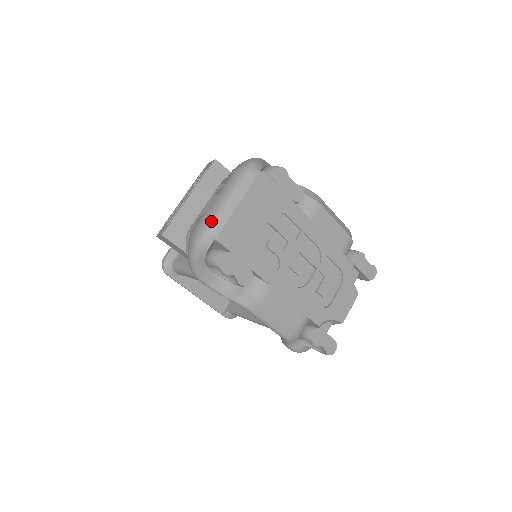
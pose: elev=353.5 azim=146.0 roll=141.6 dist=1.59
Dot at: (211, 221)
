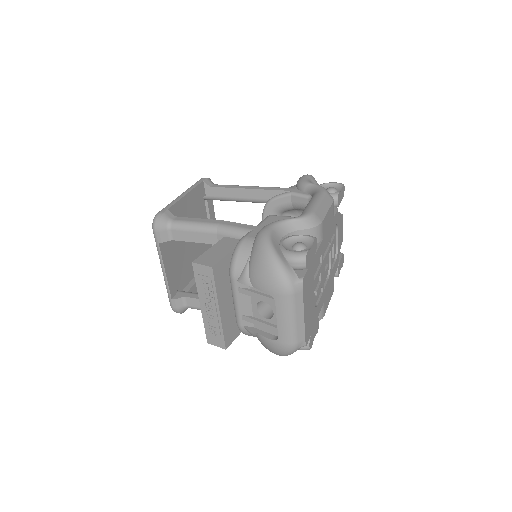
Dot at: (294, 343)
